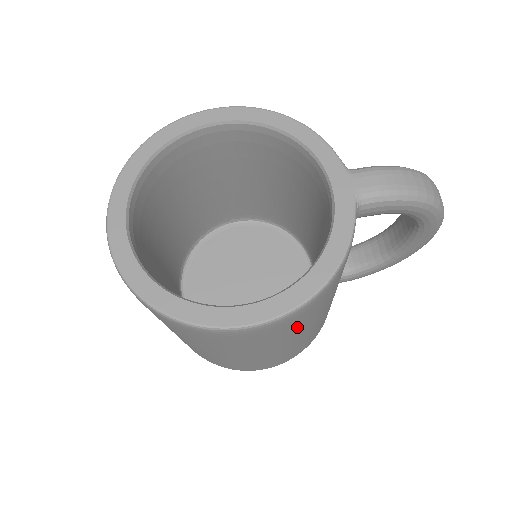
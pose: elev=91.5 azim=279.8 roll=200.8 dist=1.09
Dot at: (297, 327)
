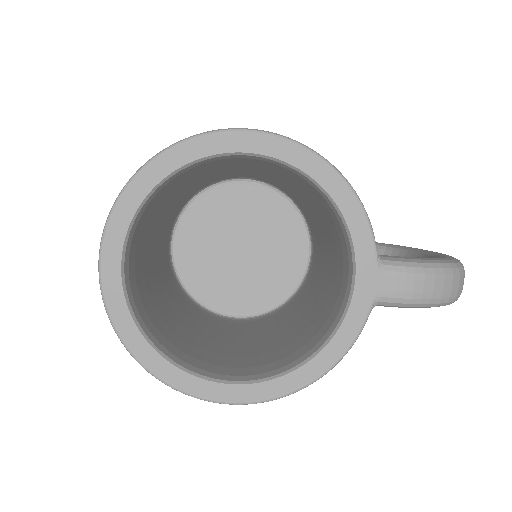
Dot at: occluded
